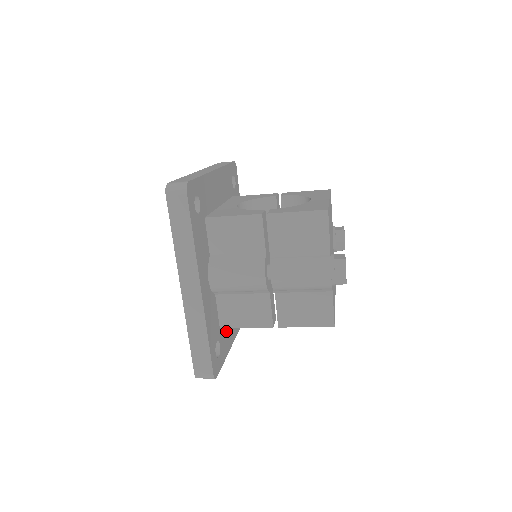
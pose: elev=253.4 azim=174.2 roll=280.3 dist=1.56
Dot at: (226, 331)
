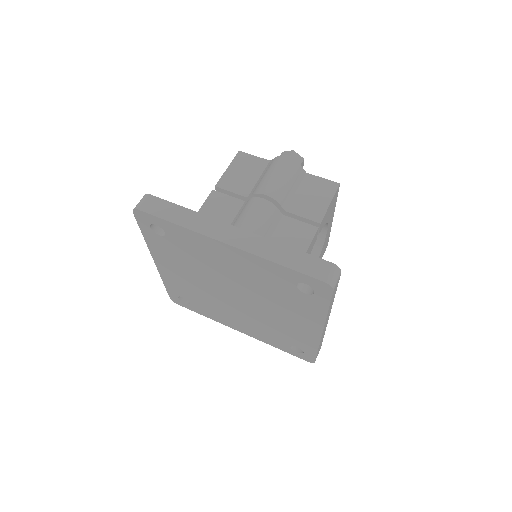
Dot at: occluded
